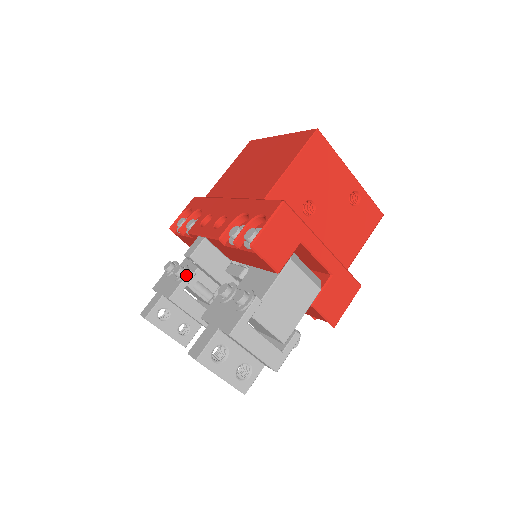
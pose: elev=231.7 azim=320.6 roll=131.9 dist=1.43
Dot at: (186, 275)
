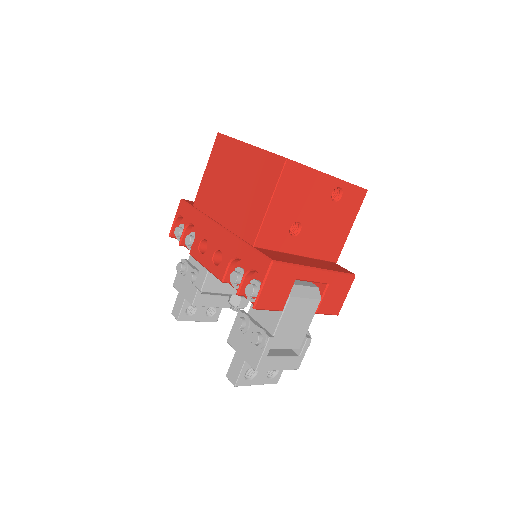
Dot at: occluded
